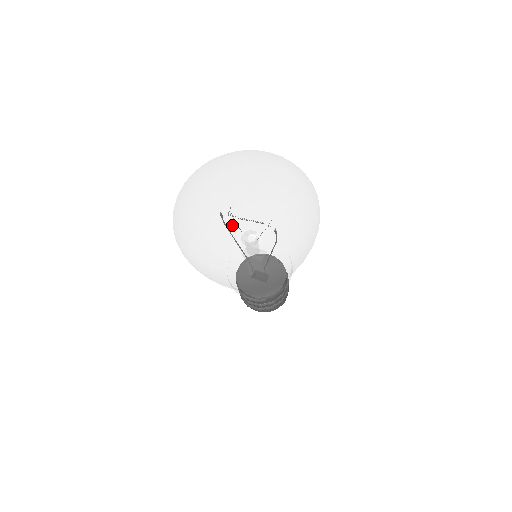
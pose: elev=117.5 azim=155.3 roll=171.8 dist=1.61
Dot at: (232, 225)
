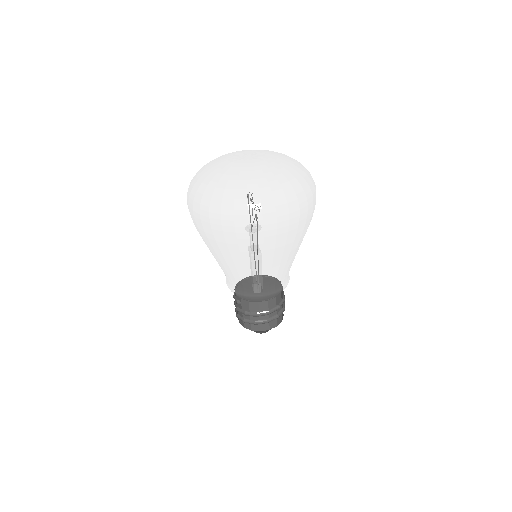
Dot at: (215, 167)
